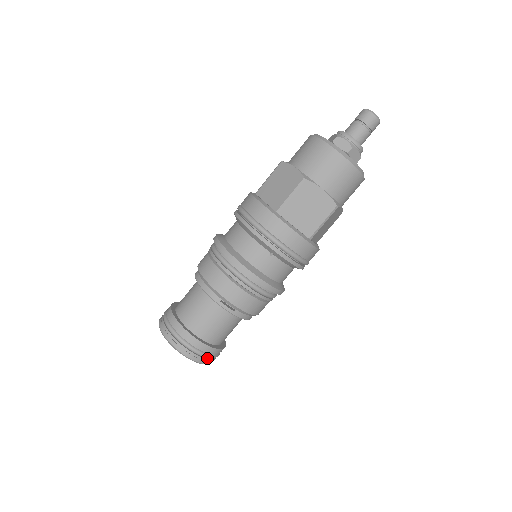
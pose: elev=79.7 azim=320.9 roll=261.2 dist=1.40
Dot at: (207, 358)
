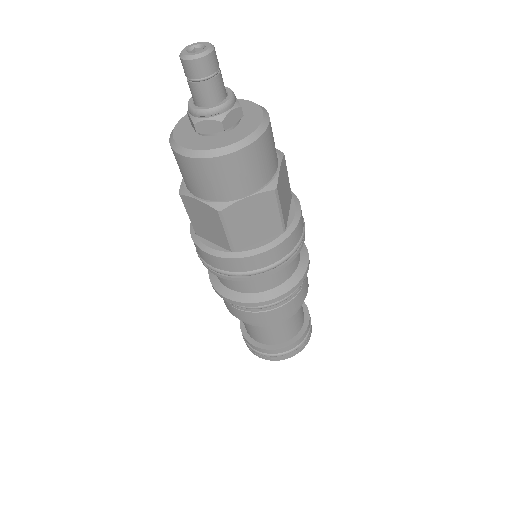
Dot at: (276, 356)
